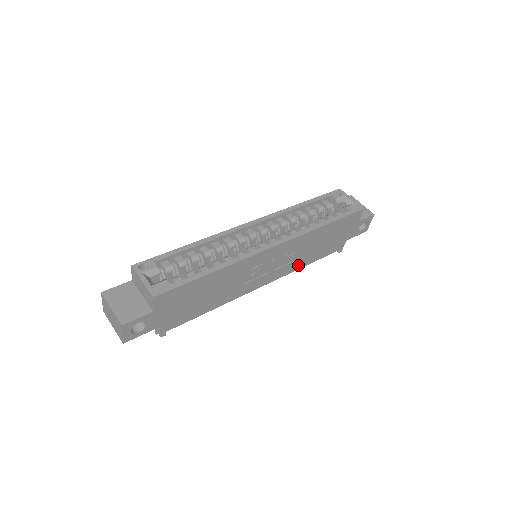
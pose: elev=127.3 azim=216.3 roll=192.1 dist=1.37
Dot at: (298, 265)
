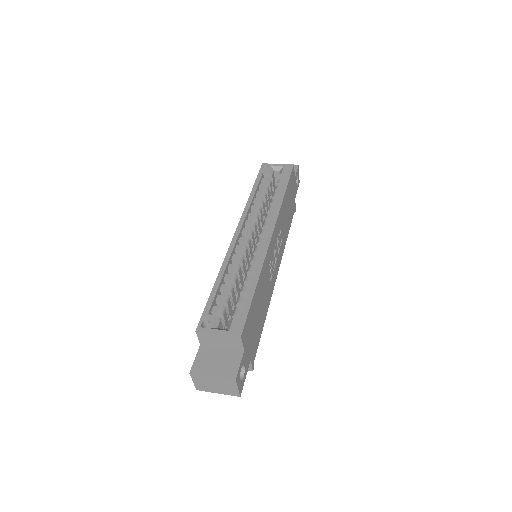
Dot at: (284, 241)
